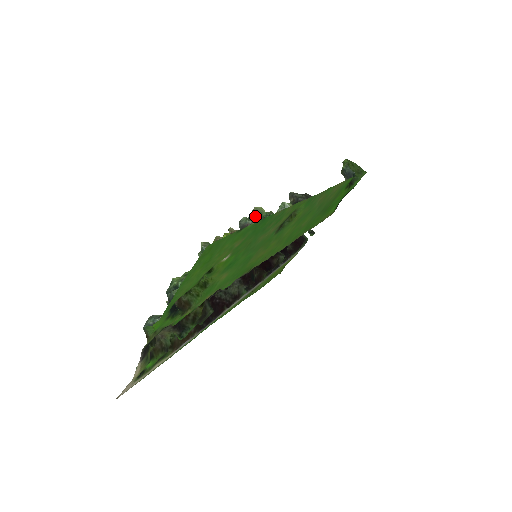
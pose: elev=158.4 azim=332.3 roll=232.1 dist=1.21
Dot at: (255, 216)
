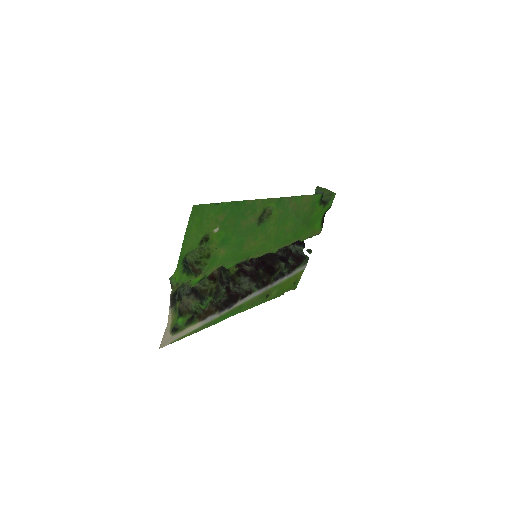
Dot at: occluded
